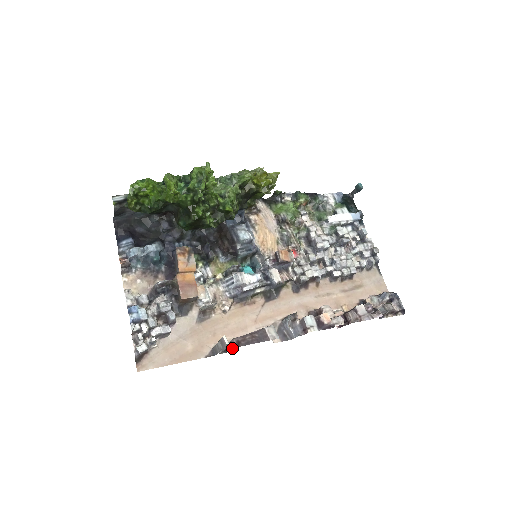
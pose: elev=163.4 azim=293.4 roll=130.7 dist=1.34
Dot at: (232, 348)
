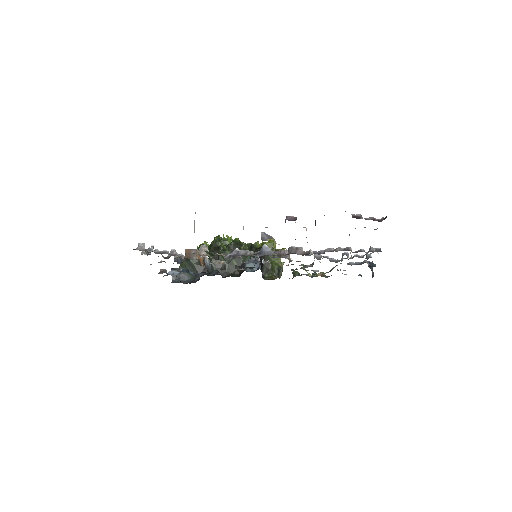
Dot at: occluded
